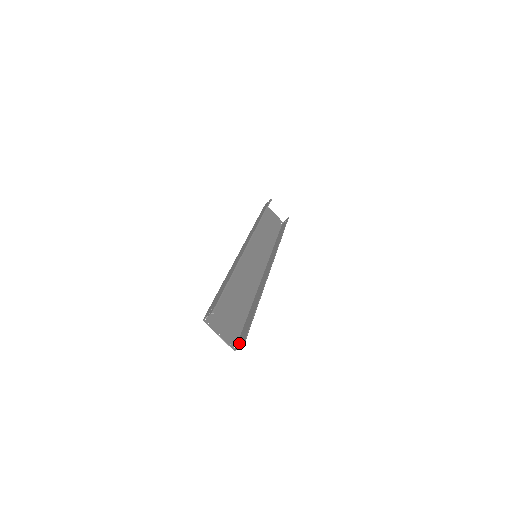
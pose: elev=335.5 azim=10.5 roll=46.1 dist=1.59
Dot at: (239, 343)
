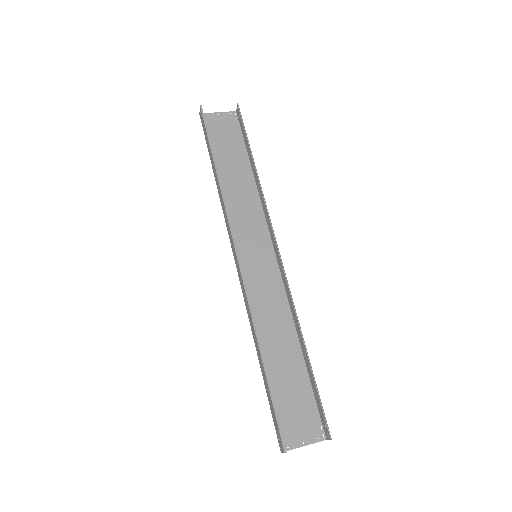
Dot at: (324, 430)
